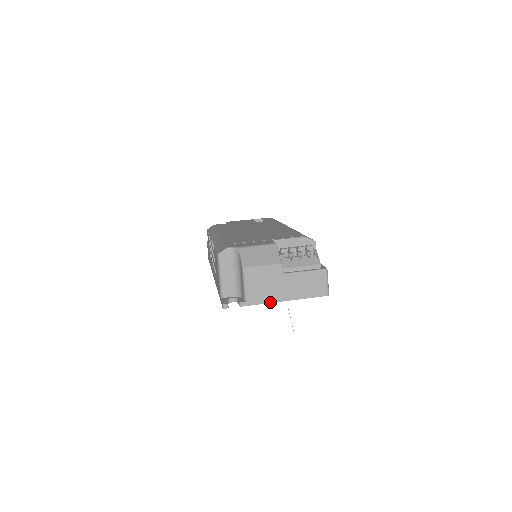
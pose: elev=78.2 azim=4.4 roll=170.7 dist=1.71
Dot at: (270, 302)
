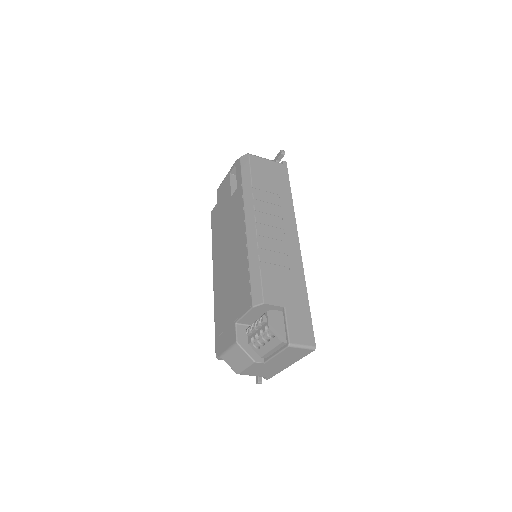
Dot at: occluded
